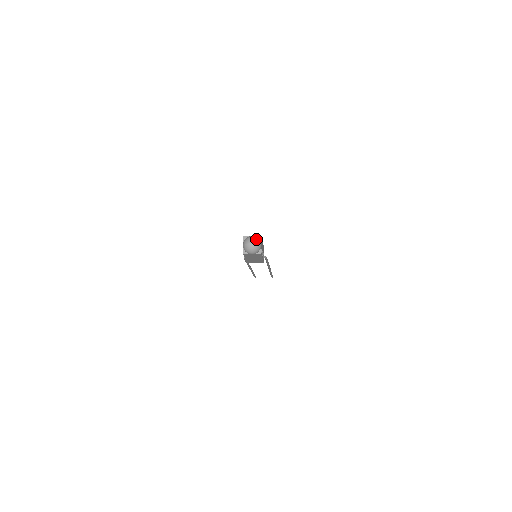
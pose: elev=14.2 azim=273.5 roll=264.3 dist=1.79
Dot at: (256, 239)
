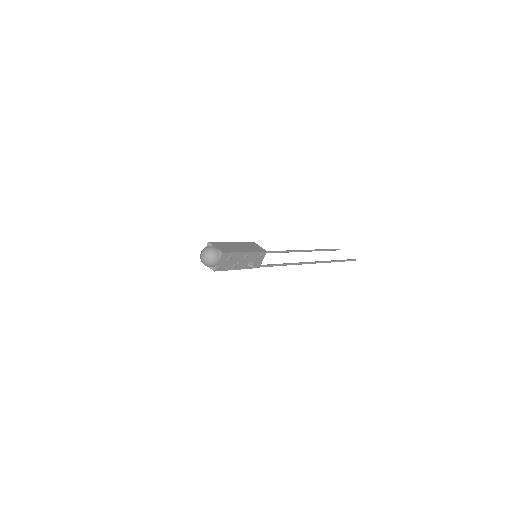
Dot at: (212, 254)
